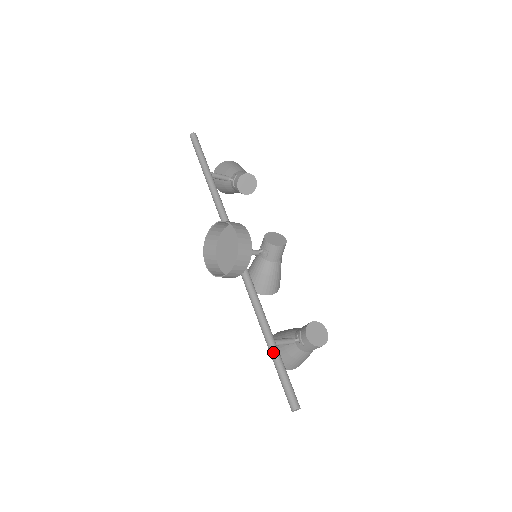
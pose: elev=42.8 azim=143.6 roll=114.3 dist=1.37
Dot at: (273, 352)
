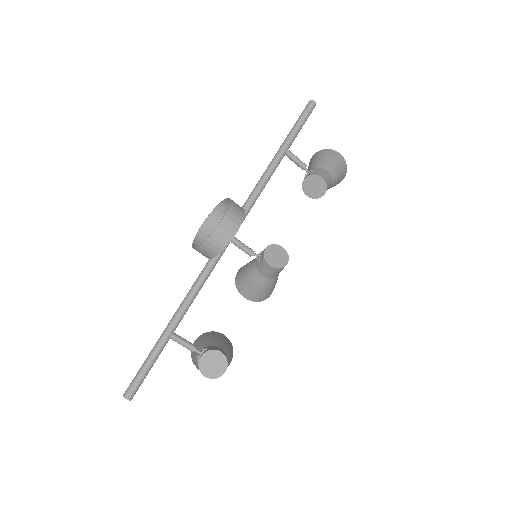
Dot at: (159, 341)
